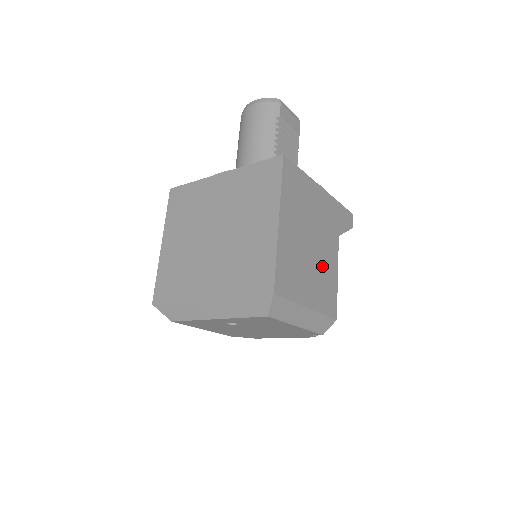
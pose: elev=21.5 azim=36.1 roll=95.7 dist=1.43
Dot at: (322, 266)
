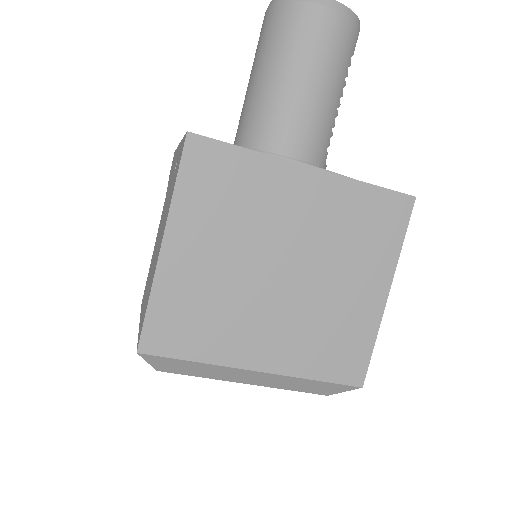
Dot at: occluded
